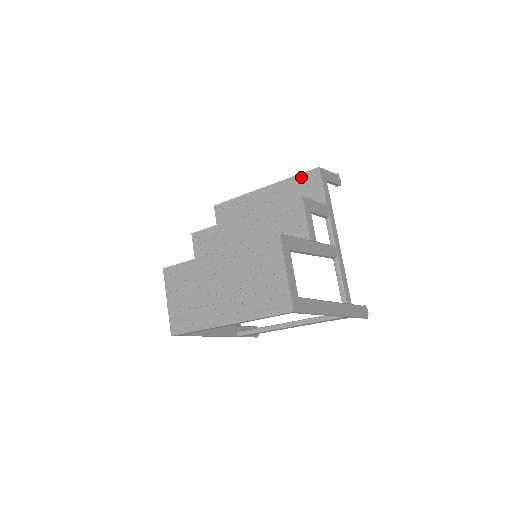
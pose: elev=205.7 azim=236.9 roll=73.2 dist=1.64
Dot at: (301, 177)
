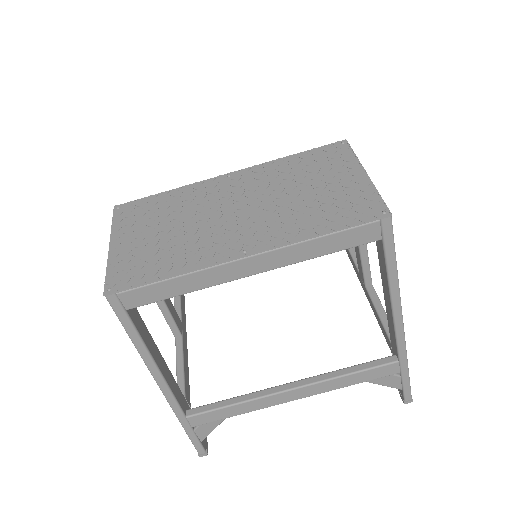
Dot at: occluded
